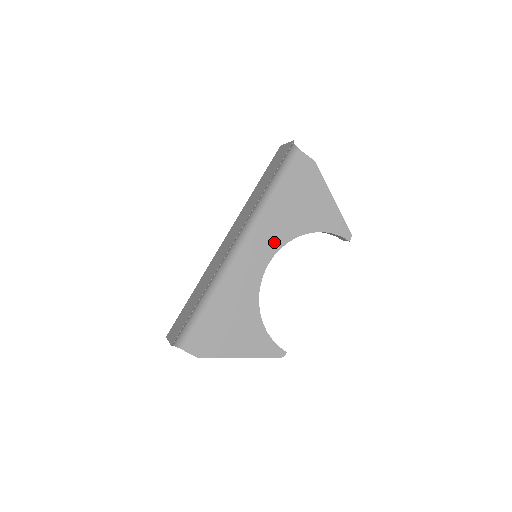
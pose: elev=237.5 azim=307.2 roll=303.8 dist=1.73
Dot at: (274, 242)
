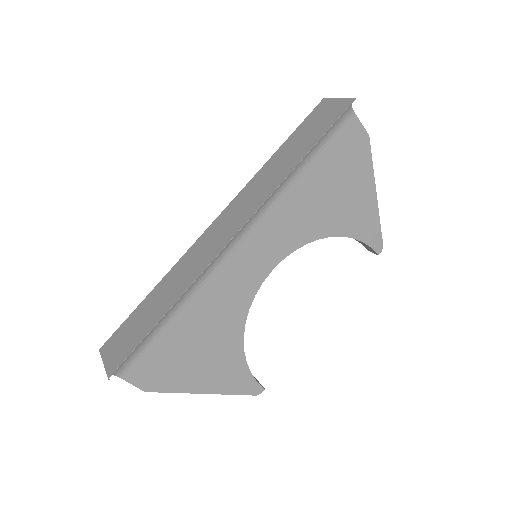
Dot at: (286, 242)
